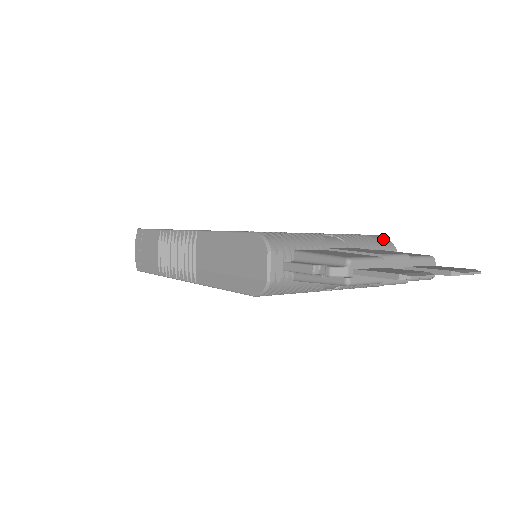
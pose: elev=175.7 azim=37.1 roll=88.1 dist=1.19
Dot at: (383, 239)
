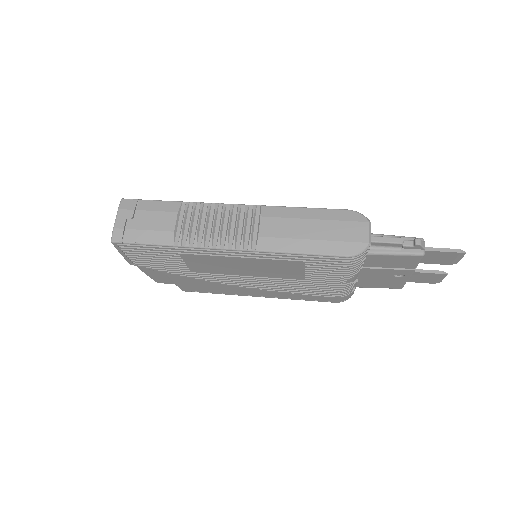
Dot at: occluded
